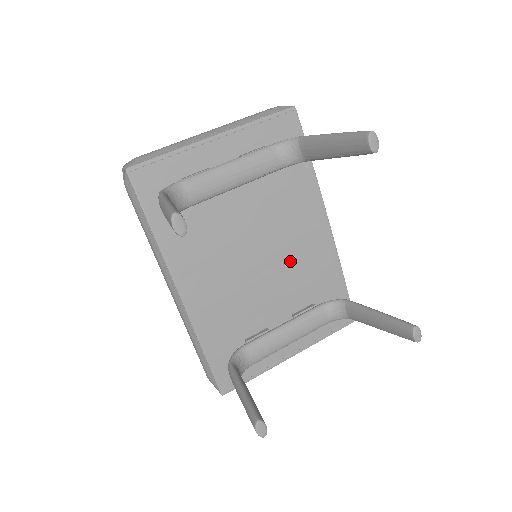
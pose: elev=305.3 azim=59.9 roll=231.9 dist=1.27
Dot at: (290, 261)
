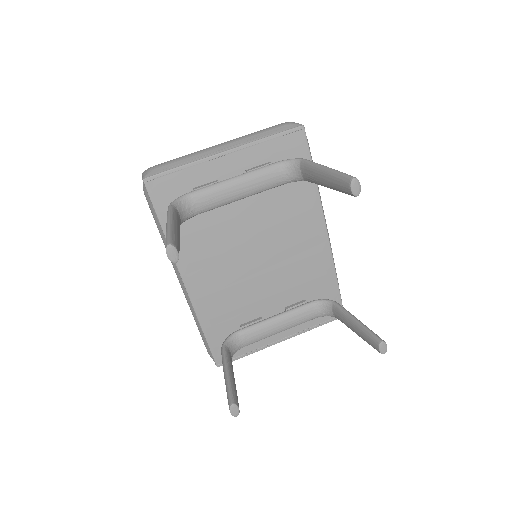
Dot at: (287, 263)
